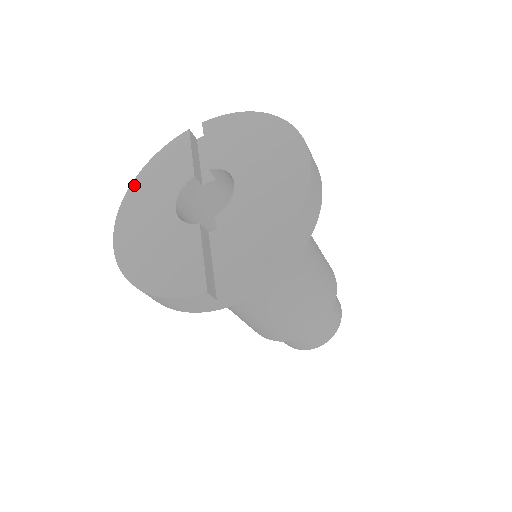
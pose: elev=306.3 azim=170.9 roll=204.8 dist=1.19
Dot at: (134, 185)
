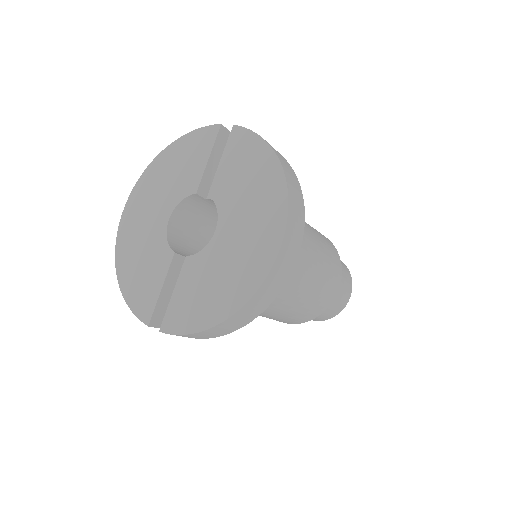
Dot at: (158, 159)
